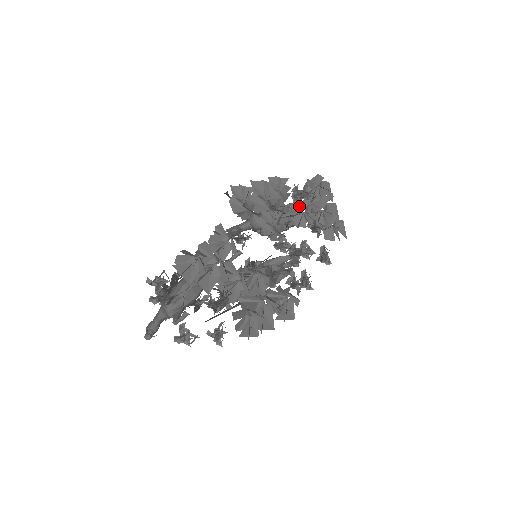
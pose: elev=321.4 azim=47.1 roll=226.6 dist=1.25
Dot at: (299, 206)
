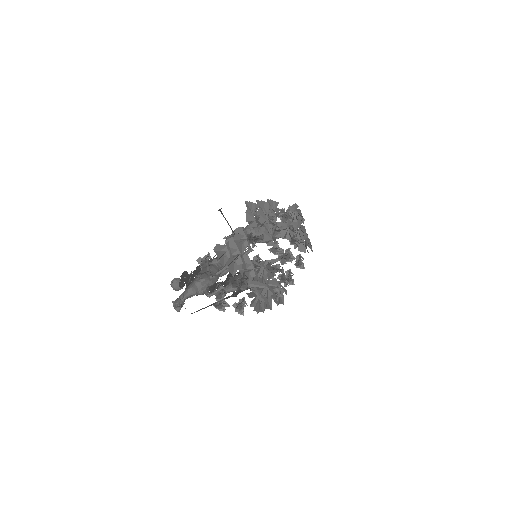
Dot at: (285, 224)
